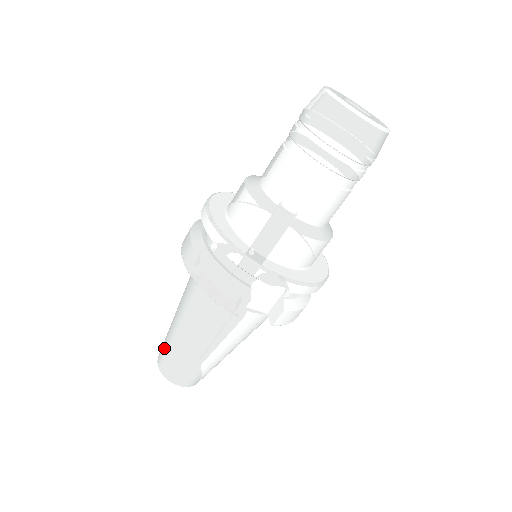
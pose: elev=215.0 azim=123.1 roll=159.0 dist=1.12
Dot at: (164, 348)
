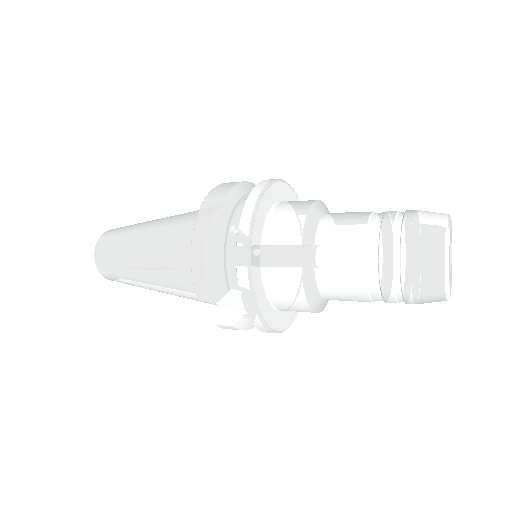
Dot at: (115, 237)
